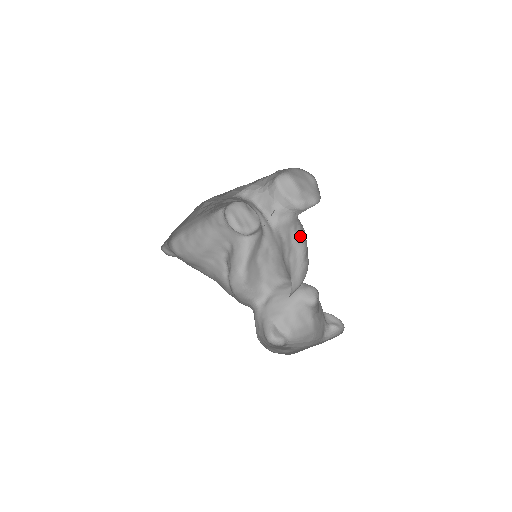
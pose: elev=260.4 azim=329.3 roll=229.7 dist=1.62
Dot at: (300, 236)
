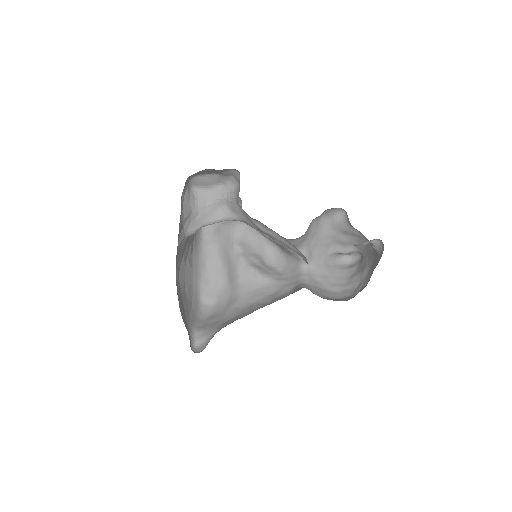
Dot at: (260, 223)
